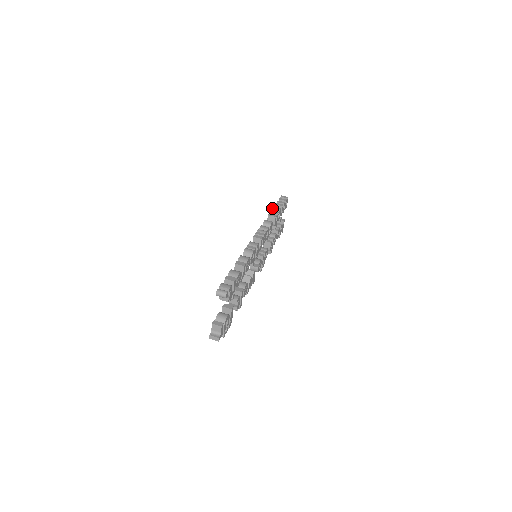
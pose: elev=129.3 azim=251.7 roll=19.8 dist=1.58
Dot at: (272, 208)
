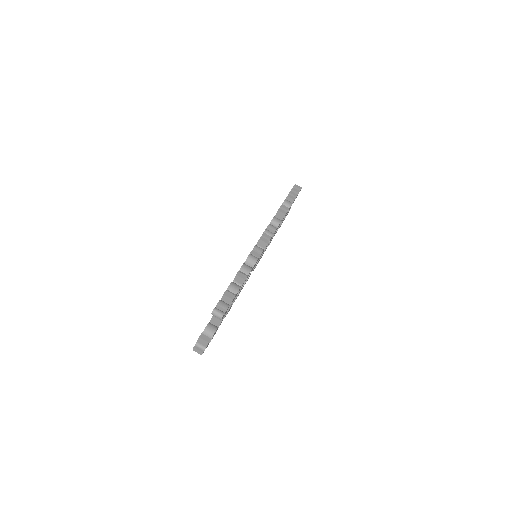
Dot at: occluded
